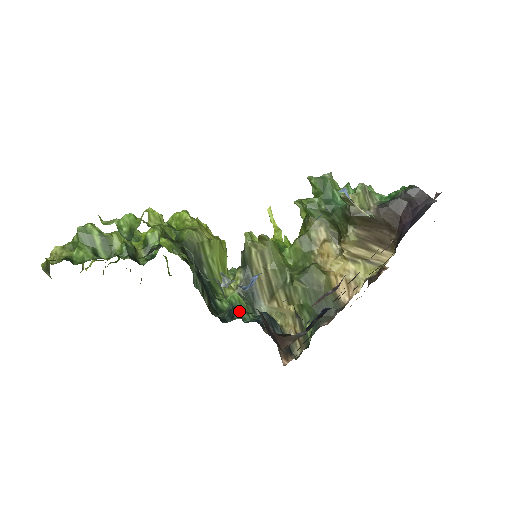
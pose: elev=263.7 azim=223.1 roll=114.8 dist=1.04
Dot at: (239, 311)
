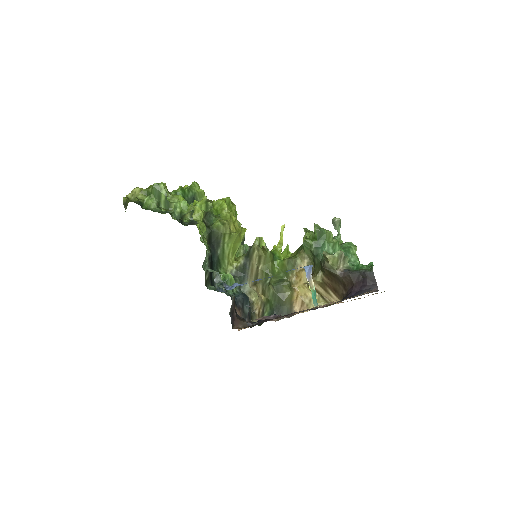
Dot at: occluded
